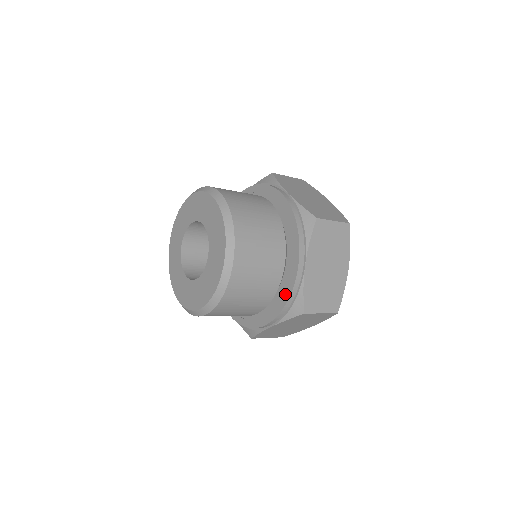
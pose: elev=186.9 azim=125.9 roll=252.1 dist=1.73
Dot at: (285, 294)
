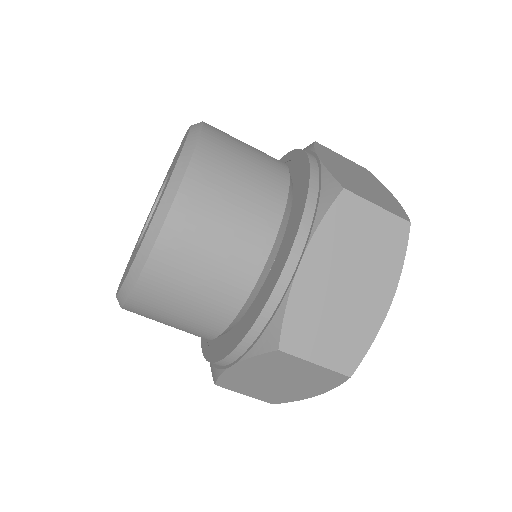
Dot at: (258, 307)
